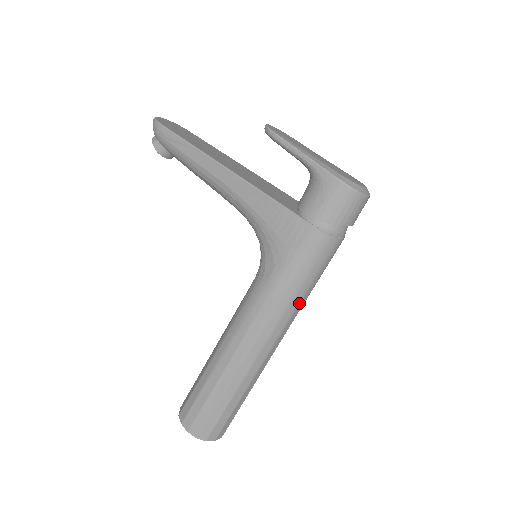
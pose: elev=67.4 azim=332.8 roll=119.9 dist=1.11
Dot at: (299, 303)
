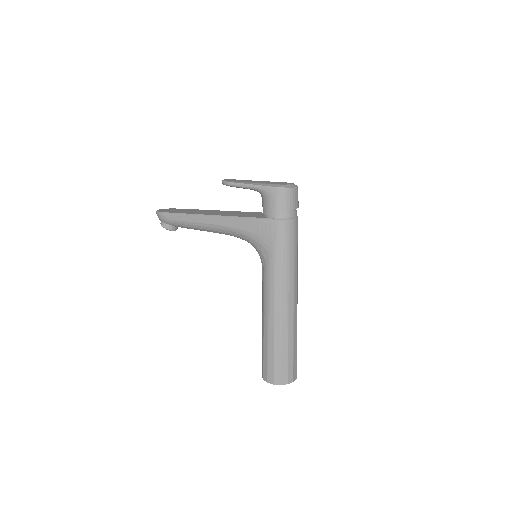
Dot at: (294, 267)
